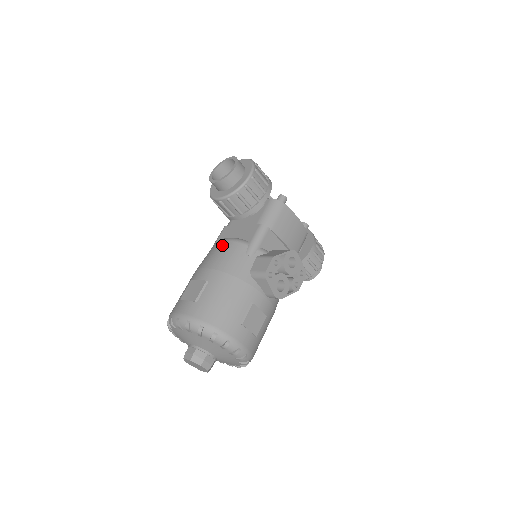
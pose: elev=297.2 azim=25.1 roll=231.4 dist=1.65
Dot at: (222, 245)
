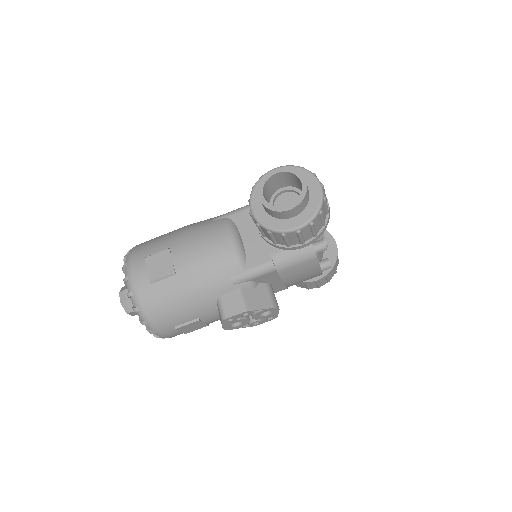
Dot at: (222, 244)
